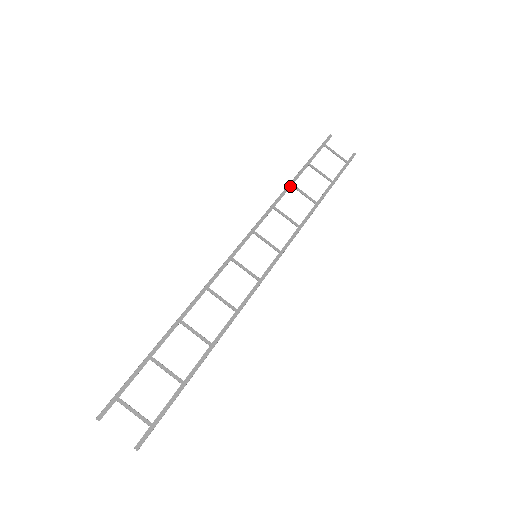
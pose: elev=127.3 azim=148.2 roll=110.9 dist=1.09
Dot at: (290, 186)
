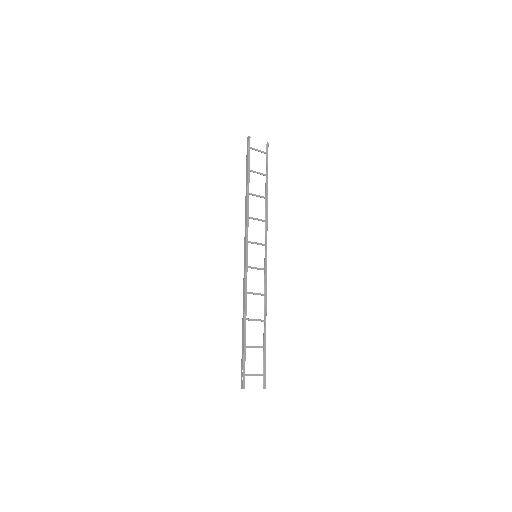
Dot at: occluded
